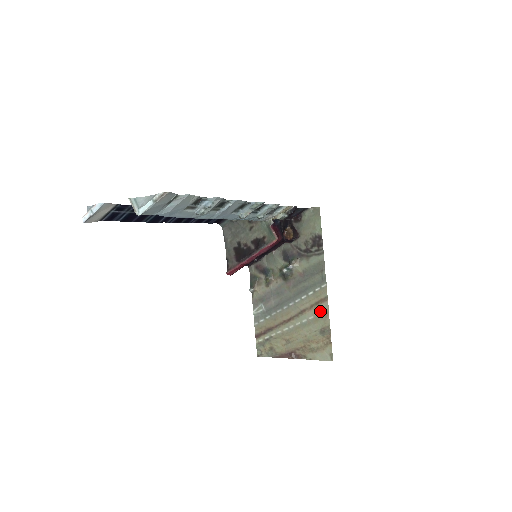
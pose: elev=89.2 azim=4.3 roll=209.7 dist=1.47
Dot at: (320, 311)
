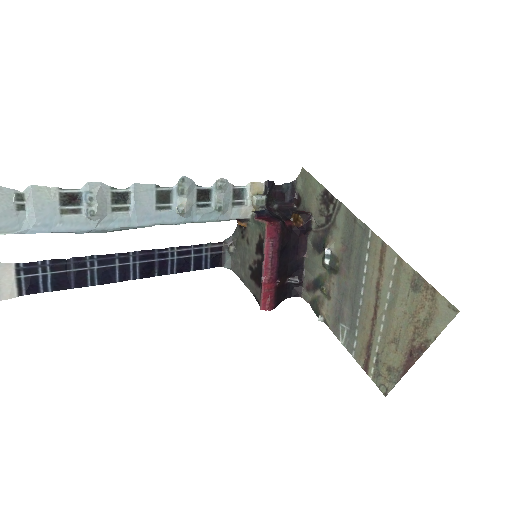
Dot at: (391, 266)
